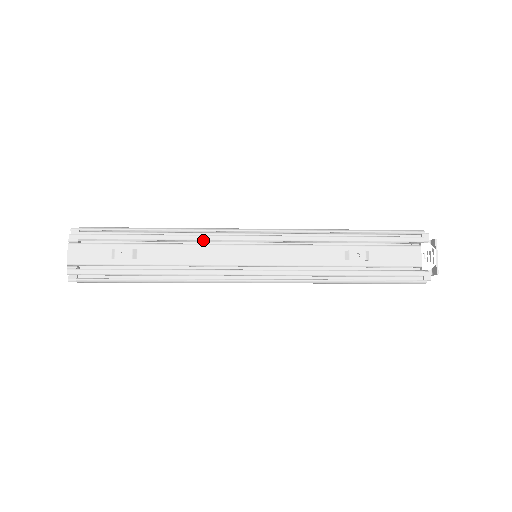
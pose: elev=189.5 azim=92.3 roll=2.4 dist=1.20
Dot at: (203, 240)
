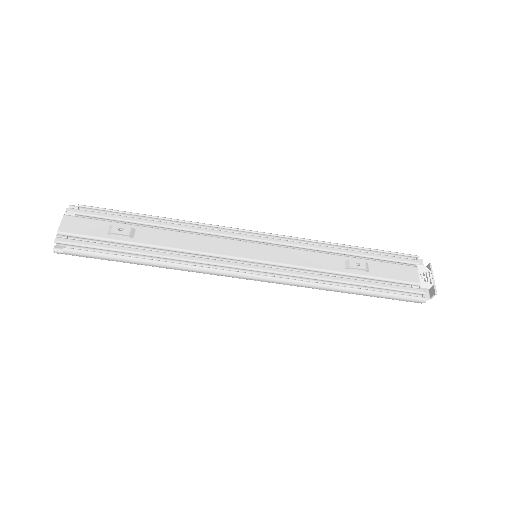
Dot at: (205, 232)
